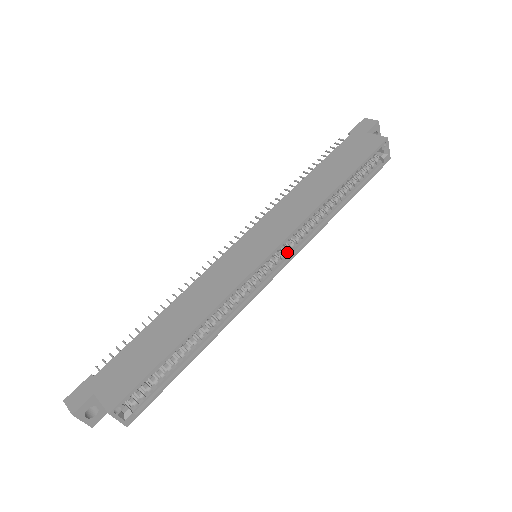
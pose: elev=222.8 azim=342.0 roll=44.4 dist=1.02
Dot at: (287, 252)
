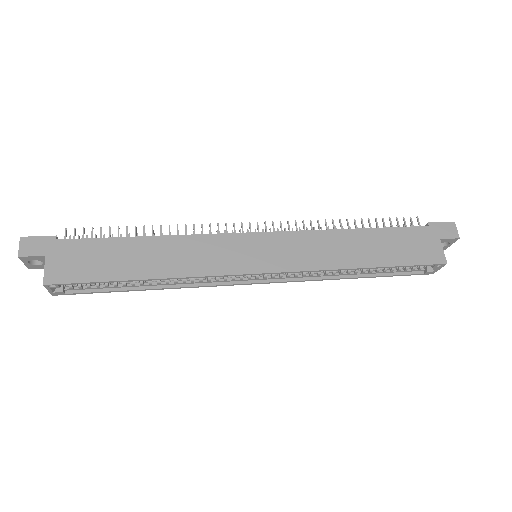
Dot at: (280, 276)
